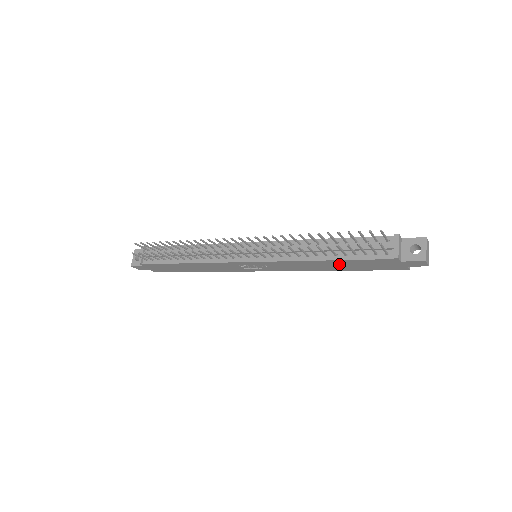
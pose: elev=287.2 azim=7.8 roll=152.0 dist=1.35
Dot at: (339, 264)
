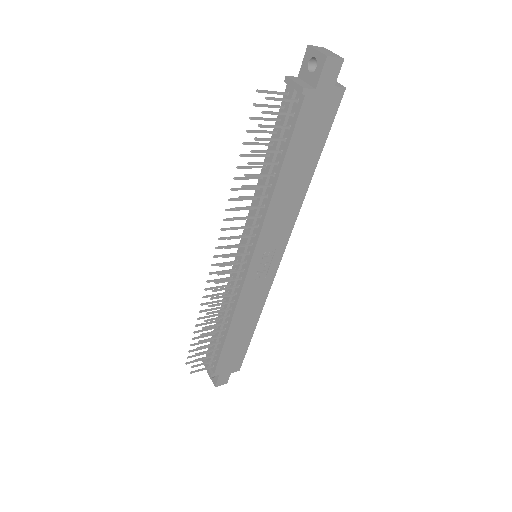
Dot at: (295, 168)
